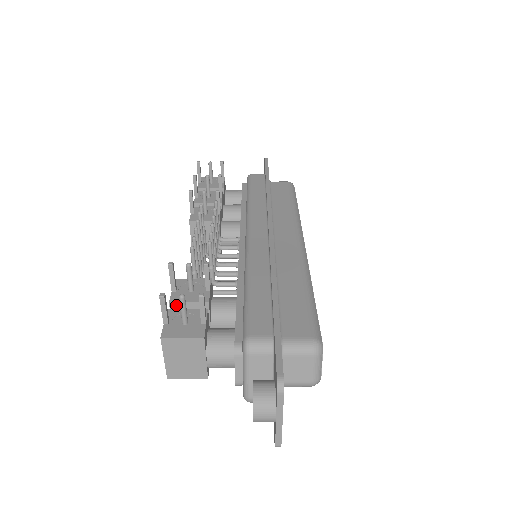
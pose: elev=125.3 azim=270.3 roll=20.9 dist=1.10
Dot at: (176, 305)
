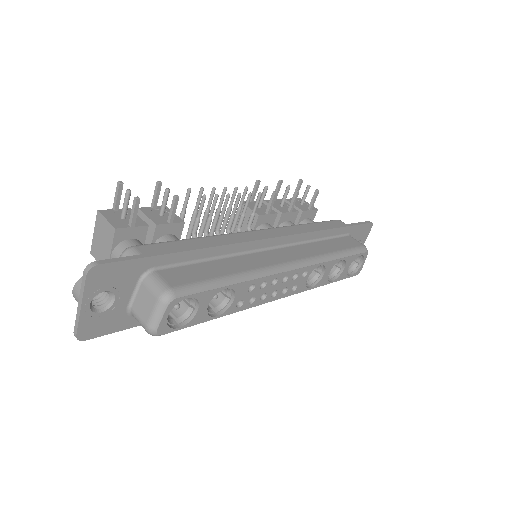
Dot at: (140, 213)
